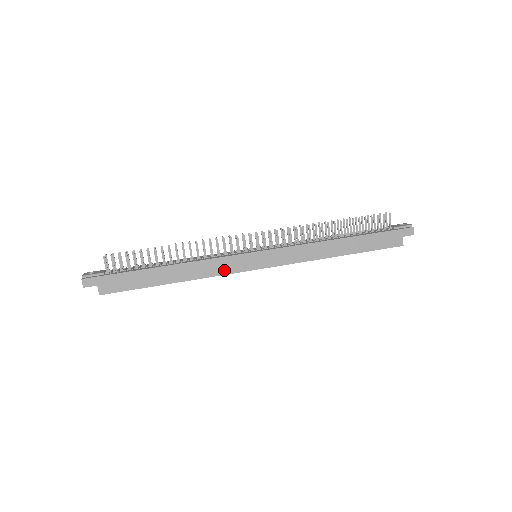
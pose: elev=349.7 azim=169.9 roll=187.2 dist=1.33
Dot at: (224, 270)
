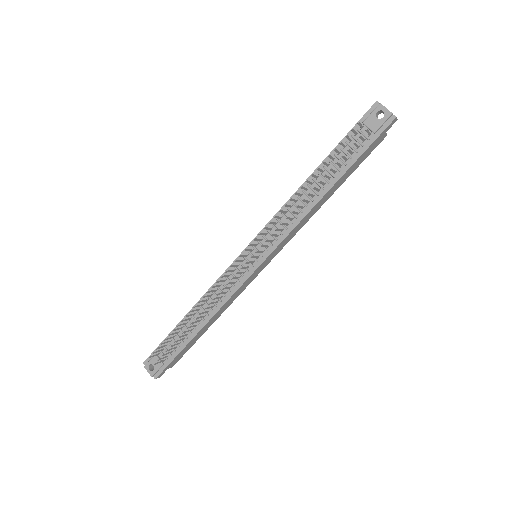
Dot at: (243, 289)
